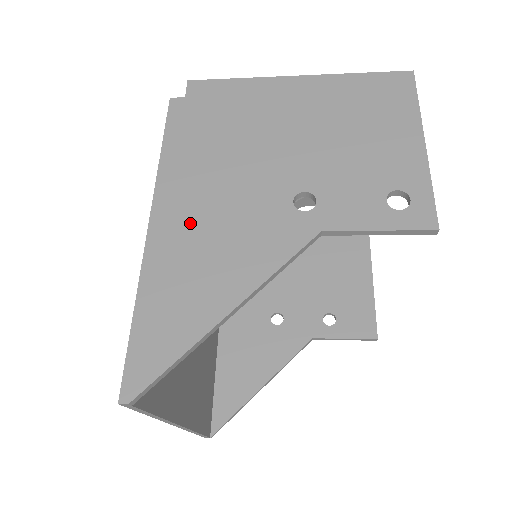
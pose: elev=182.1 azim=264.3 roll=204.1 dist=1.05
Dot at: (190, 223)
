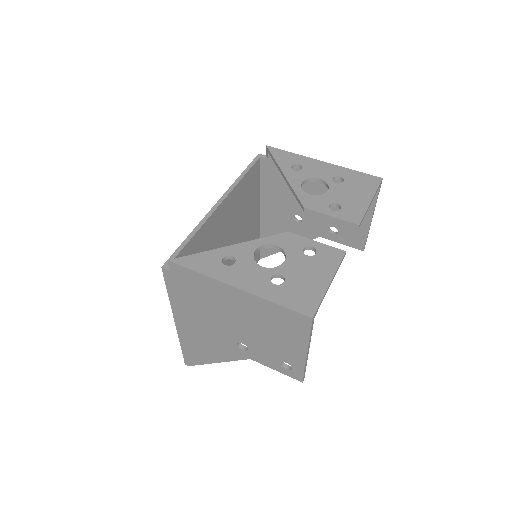
Dot at: (193, 331)
